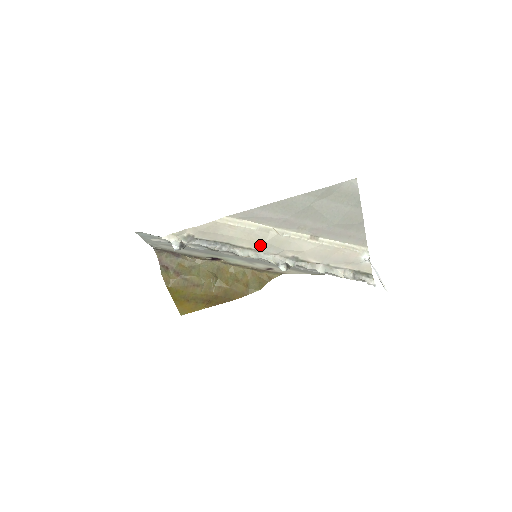
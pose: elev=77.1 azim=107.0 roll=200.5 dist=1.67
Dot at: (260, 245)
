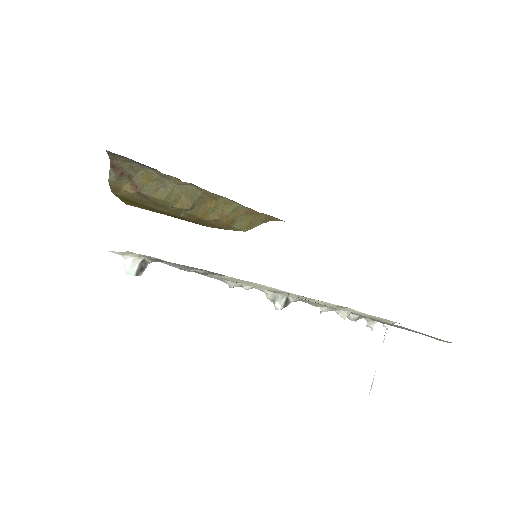
Dot at: occluded
